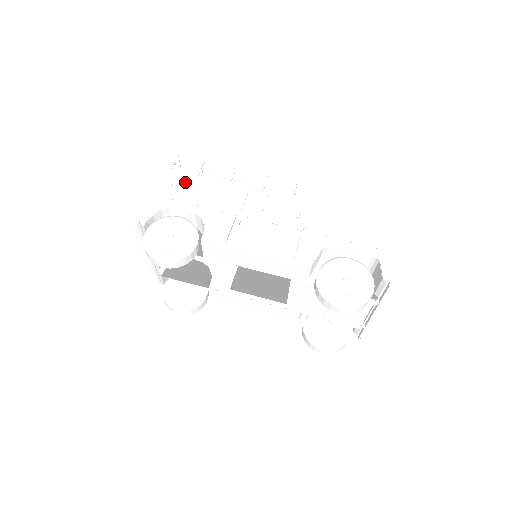
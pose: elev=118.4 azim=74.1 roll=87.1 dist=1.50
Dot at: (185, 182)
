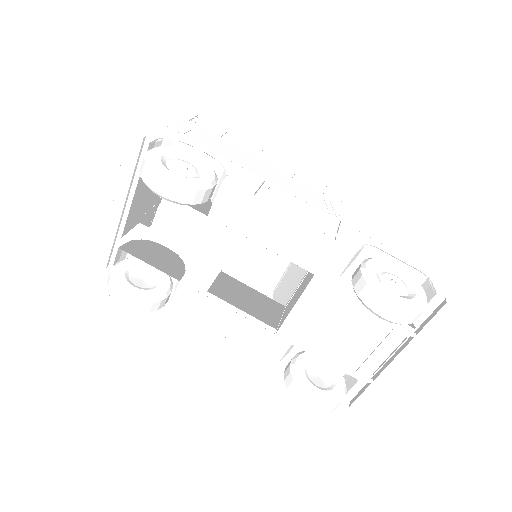
Dot at: (204, 136)
